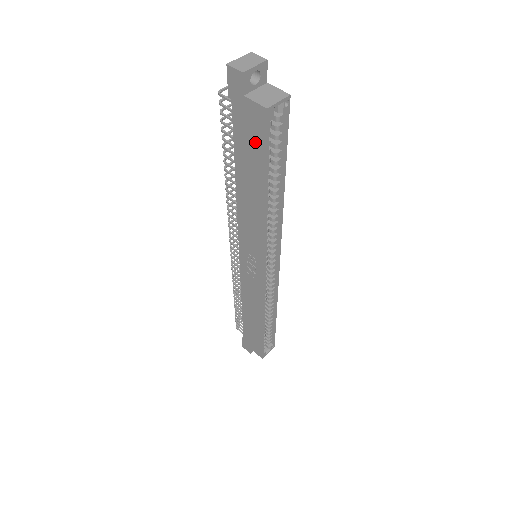
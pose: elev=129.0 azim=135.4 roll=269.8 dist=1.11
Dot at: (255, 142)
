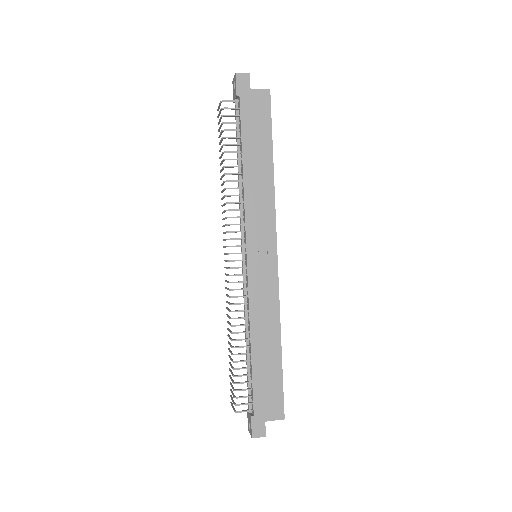
Dot at: (262, 119)
